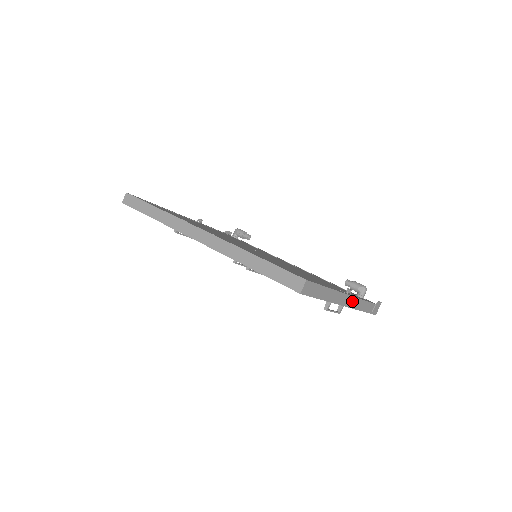
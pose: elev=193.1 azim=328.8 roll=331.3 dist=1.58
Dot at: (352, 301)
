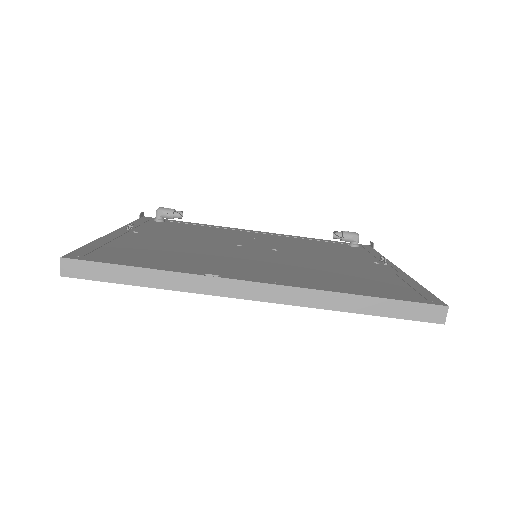
Dot at: occluded
